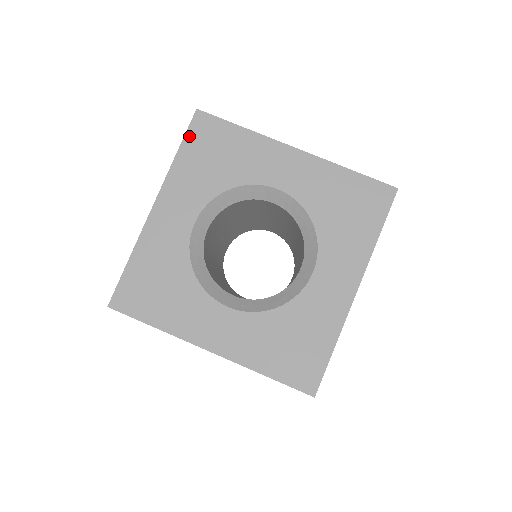
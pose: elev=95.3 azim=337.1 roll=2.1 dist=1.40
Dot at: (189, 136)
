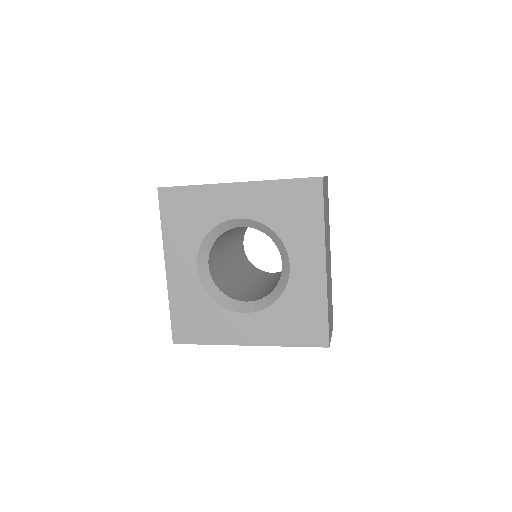
Dot at: (163, 210)
